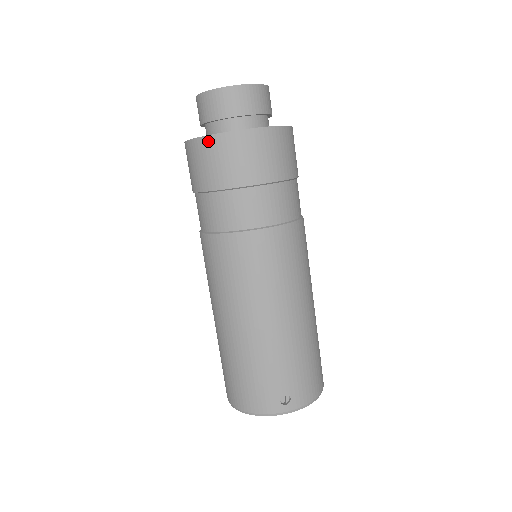
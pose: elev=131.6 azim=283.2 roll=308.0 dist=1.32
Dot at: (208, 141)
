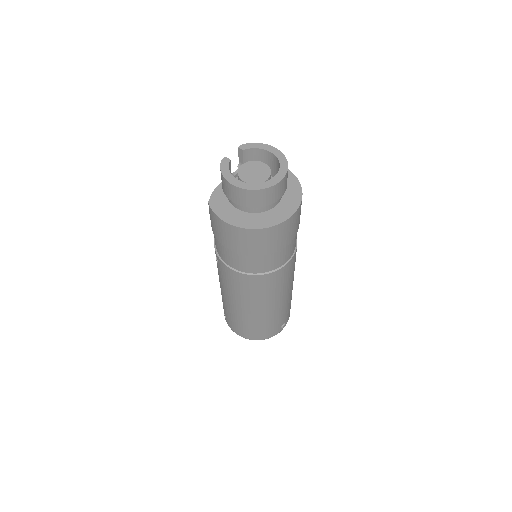
Dot at: (263, 232)
